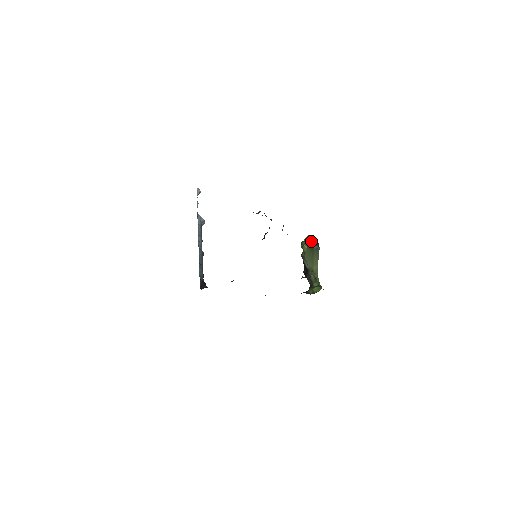
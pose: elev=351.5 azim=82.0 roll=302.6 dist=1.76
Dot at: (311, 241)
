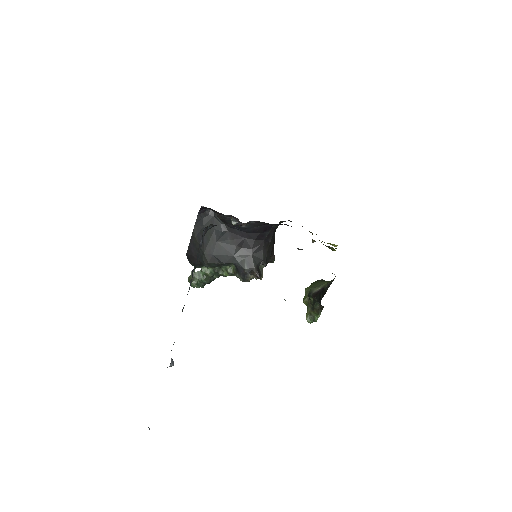
Dot at: occluded
